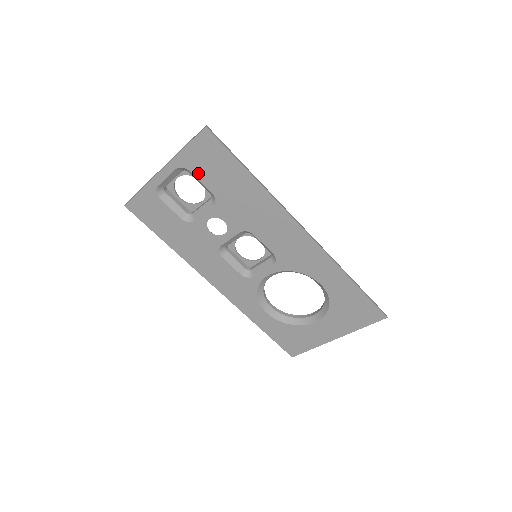
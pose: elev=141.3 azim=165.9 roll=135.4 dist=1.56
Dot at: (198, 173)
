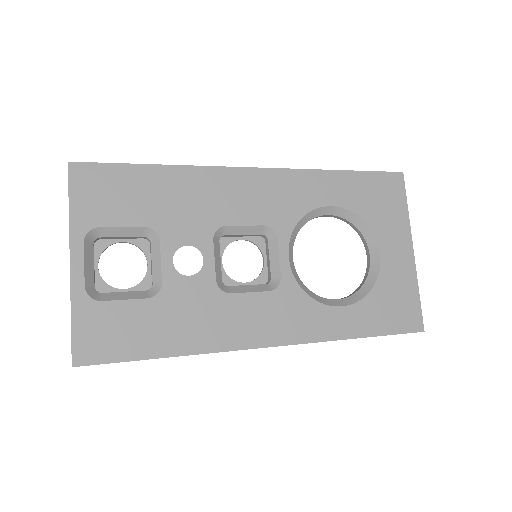
Dot at: (109, 220)
